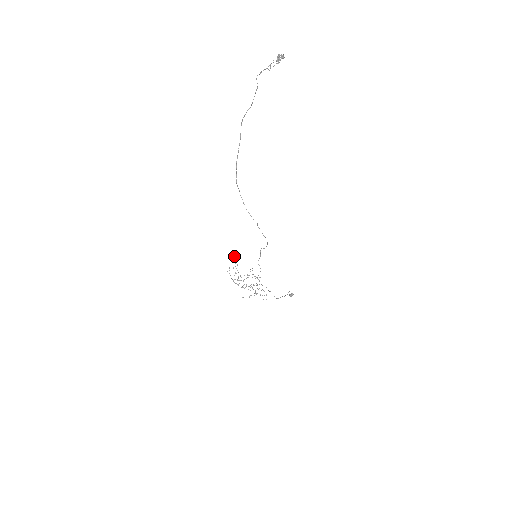
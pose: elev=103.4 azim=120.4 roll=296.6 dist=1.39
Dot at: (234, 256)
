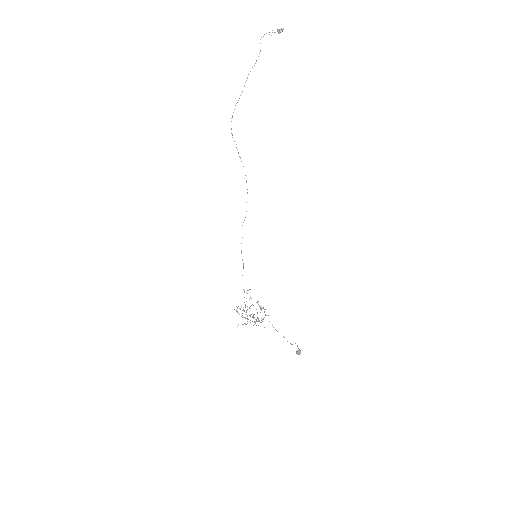
Dot at: occluded
